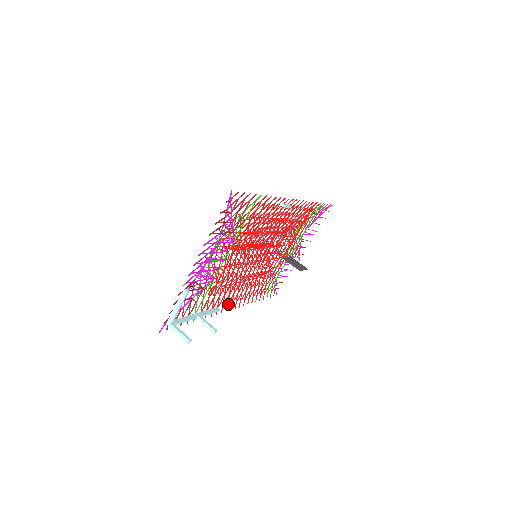
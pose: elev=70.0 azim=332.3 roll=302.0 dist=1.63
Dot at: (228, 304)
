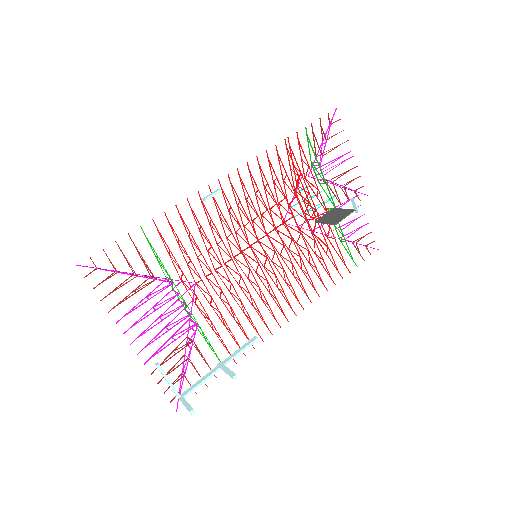
Dot at: (276, 320)
